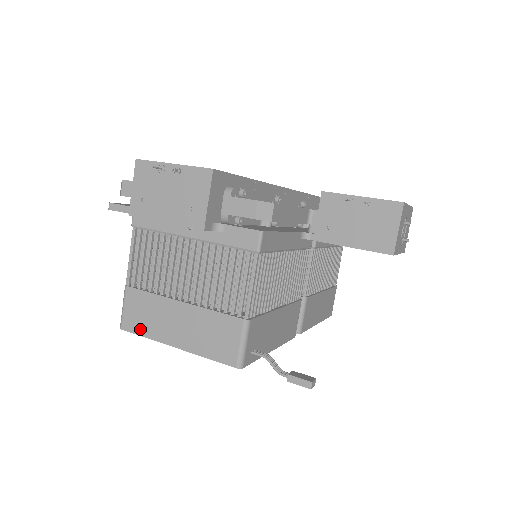
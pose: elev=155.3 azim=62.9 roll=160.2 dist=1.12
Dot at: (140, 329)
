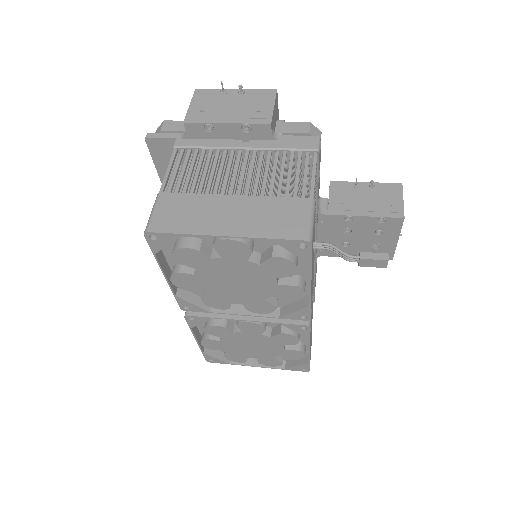
Dot at: (176, 227)
